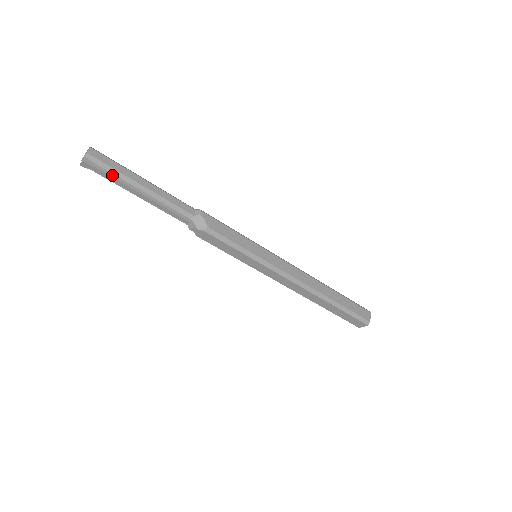
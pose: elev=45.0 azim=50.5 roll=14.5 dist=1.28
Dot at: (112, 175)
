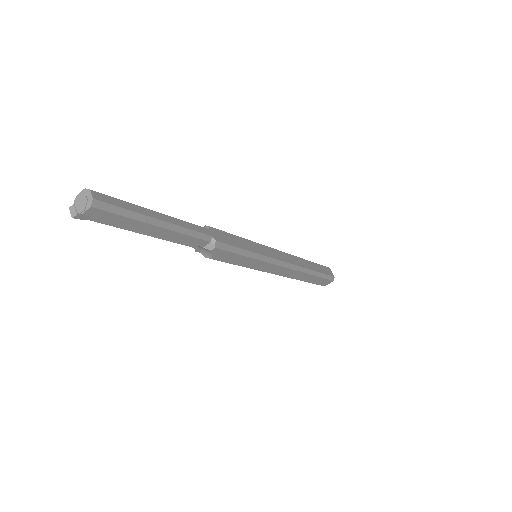
Dot at: (113, 224)
